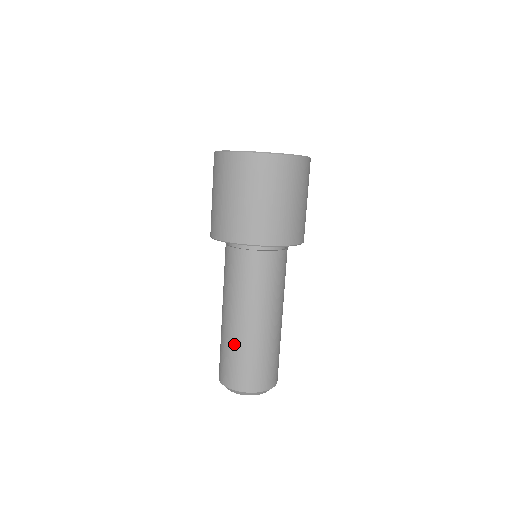
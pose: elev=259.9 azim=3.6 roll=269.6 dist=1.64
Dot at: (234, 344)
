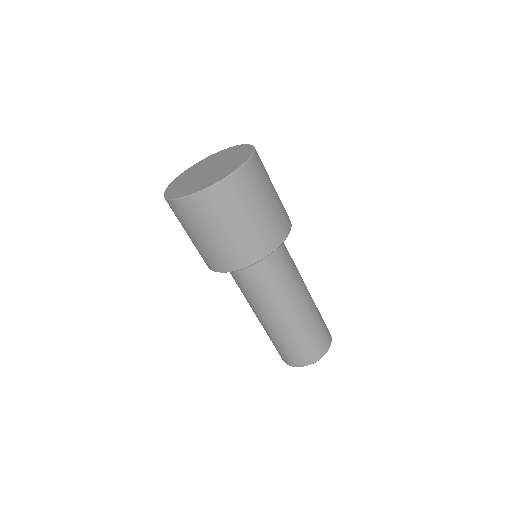
Dot at: (267, 333)
